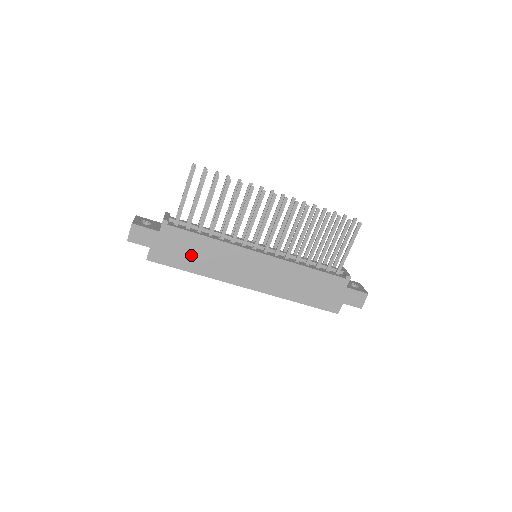
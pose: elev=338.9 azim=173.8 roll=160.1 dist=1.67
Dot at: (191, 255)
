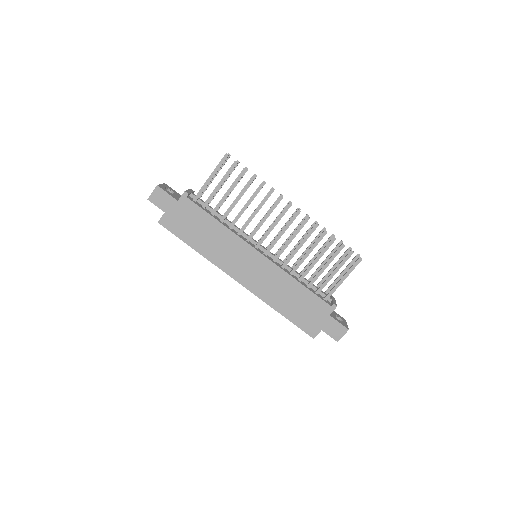
Dot at: (198, 232)
